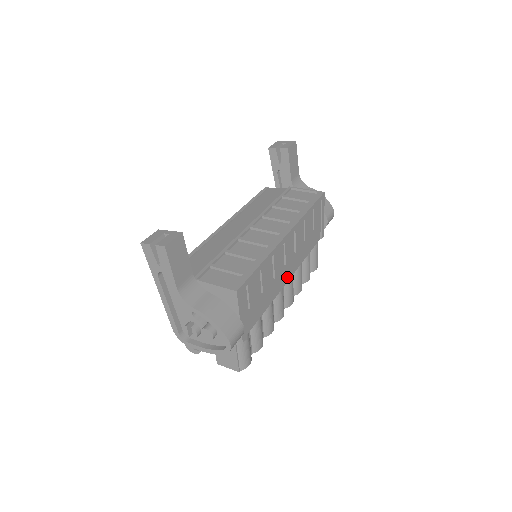
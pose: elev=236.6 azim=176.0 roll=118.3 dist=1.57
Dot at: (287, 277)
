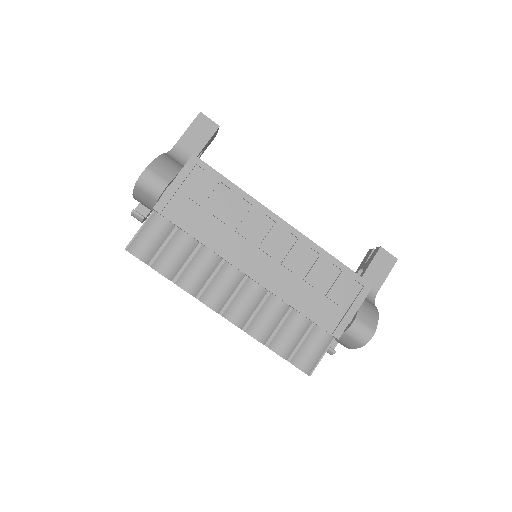
Dot at: (251, 270)
